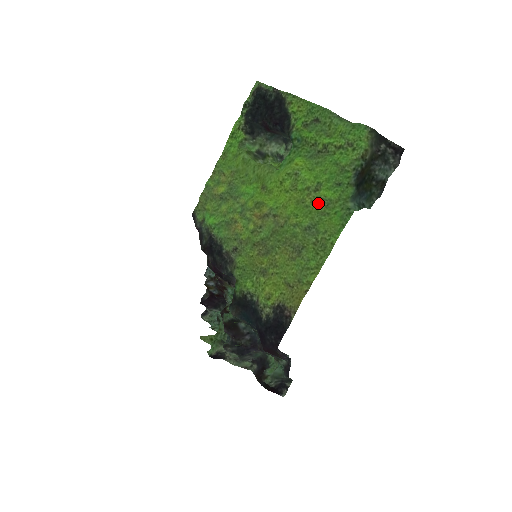
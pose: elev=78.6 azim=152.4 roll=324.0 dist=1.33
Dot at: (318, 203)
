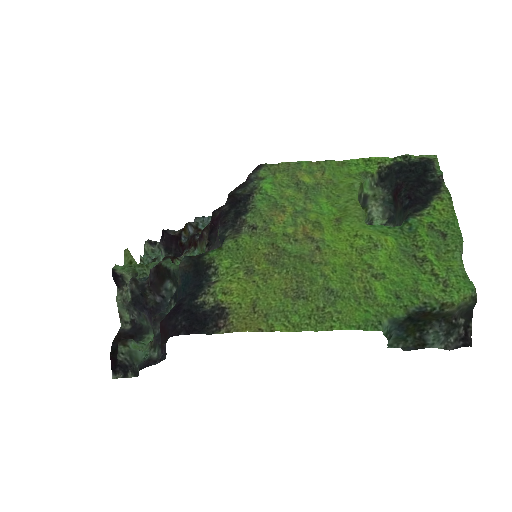
Dot at: (363, 286)
